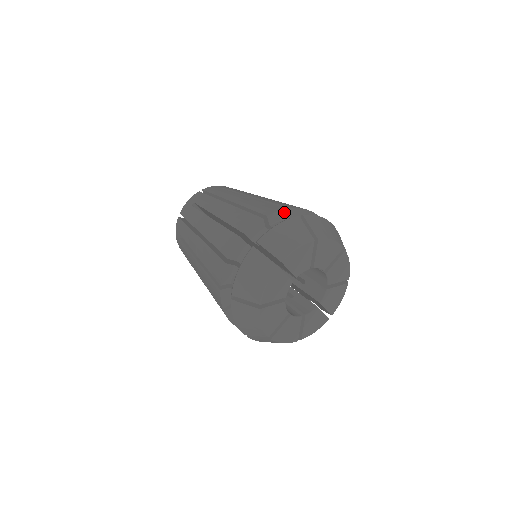
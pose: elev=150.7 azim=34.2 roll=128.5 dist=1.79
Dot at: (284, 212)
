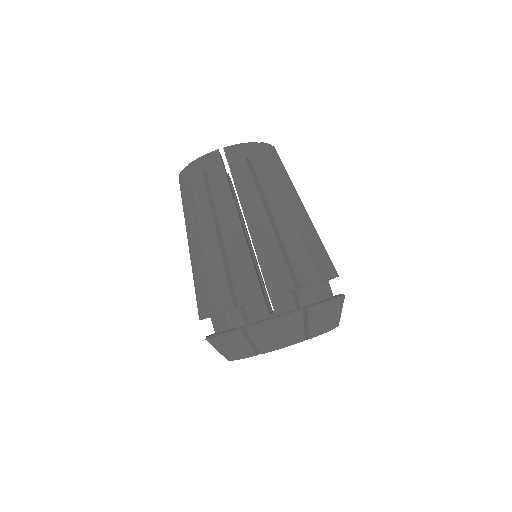
Dot at: occluded
